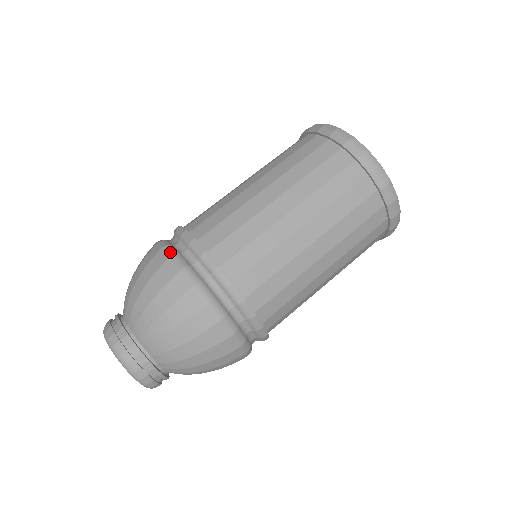
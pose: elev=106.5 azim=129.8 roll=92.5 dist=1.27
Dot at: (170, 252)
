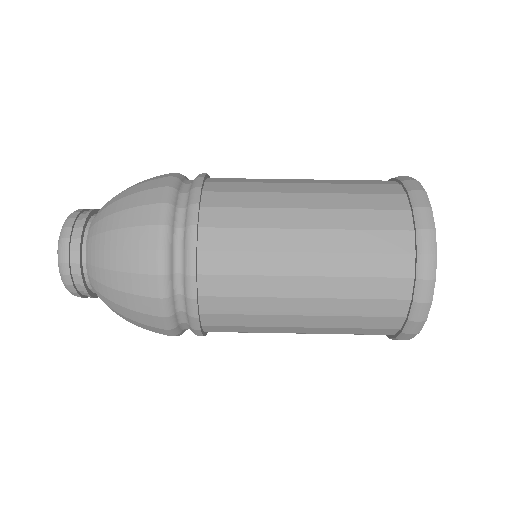
Dot at: occluded
